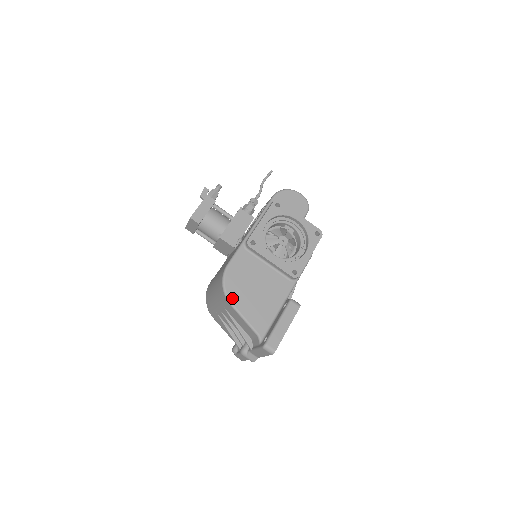
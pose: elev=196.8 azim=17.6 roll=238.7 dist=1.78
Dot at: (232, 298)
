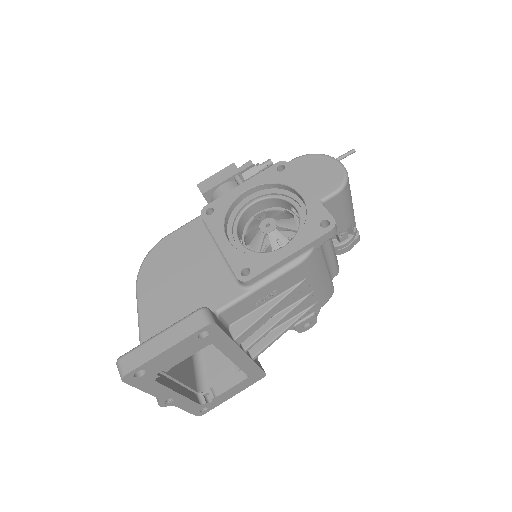
Dot at: (142, 280)
